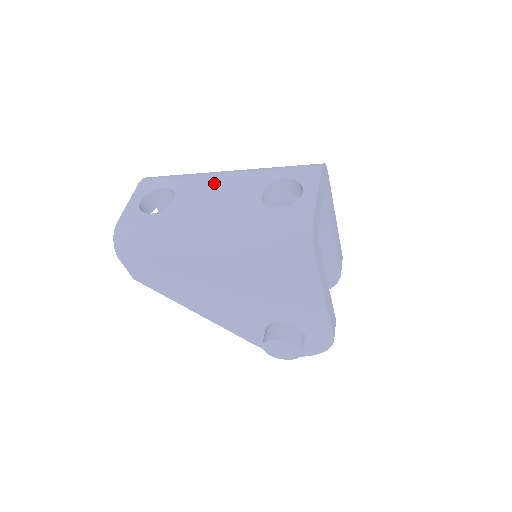
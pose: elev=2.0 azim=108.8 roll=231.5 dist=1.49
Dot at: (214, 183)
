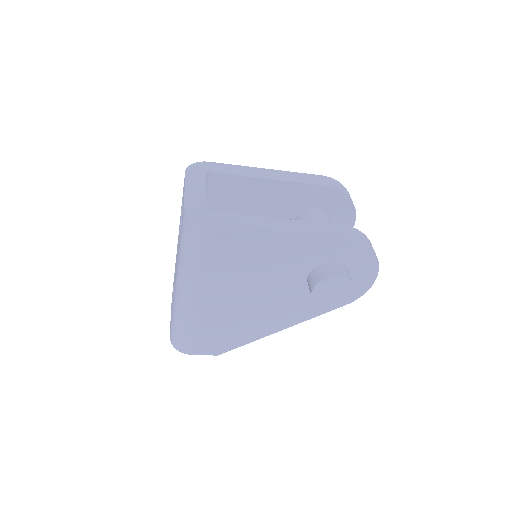
Dot at: occluded
